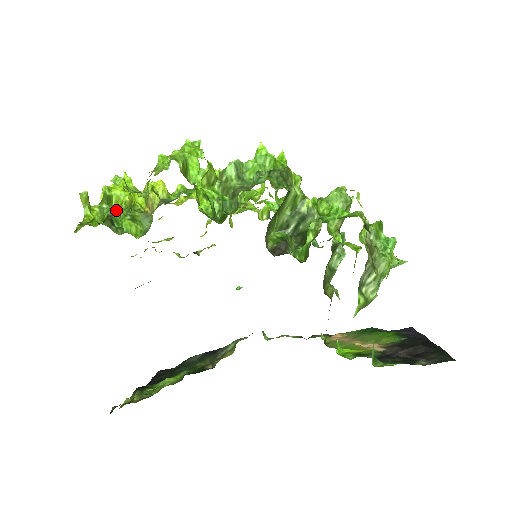
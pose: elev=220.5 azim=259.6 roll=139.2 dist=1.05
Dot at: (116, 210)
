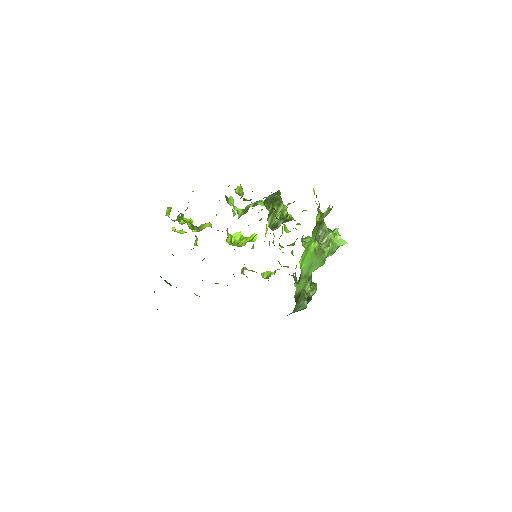
Dot at: occluded
